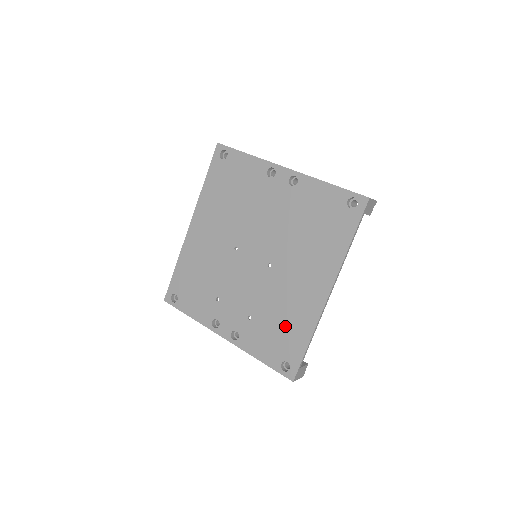
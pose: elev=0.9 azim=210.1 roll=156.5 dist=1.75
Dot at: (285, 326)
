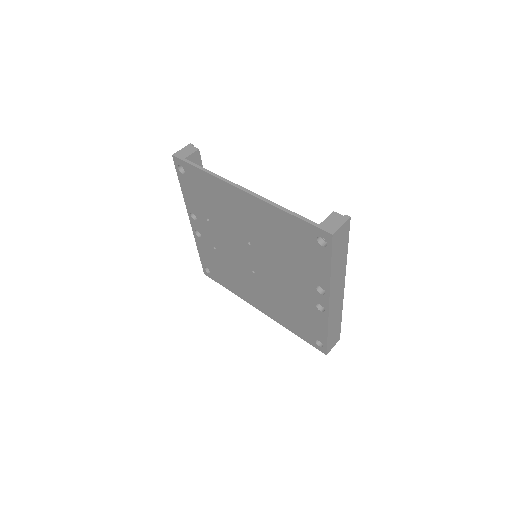
Dot at: (226, 276)
